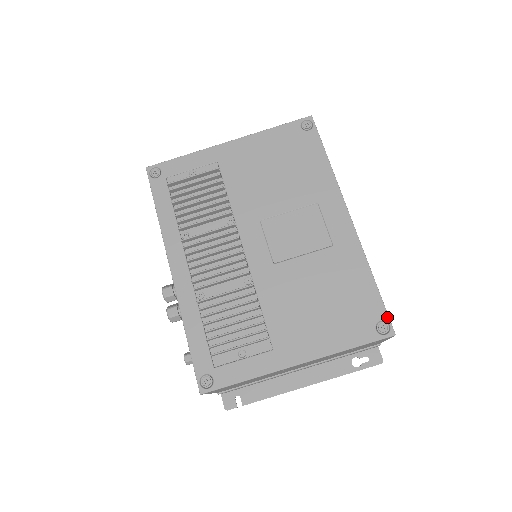
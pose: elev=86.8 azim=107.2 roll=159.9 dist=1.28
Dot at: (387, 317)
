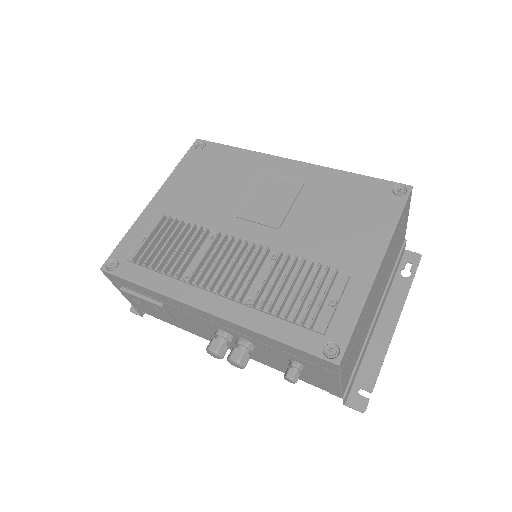
Dot at: (393, 183)
